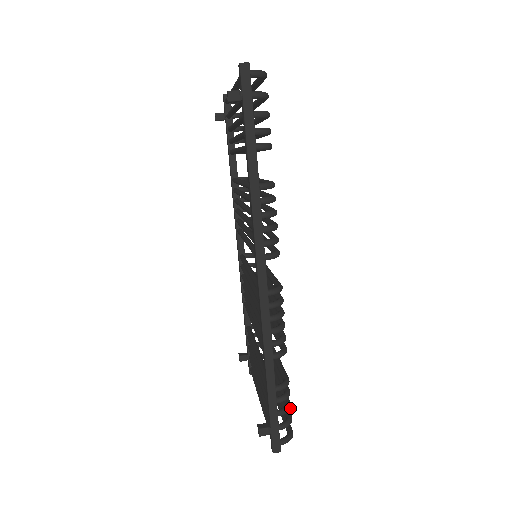
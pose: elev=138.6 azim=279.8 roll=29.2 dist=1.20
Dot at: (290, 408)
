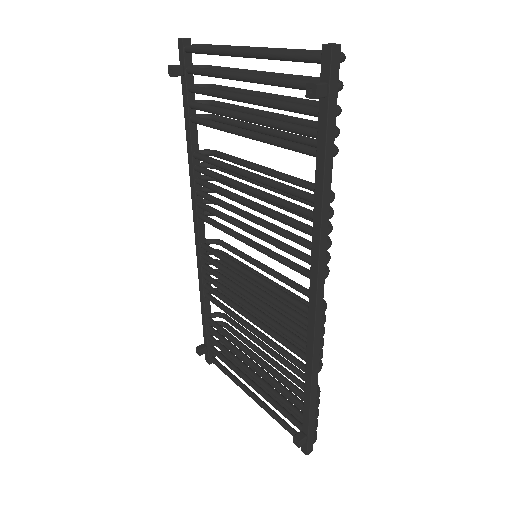
Dot at: (318, 409)
